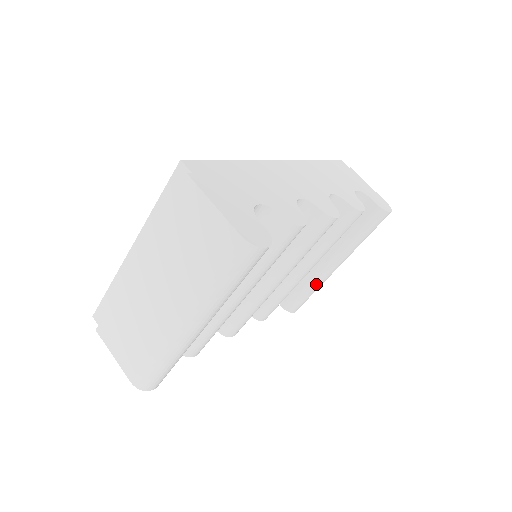
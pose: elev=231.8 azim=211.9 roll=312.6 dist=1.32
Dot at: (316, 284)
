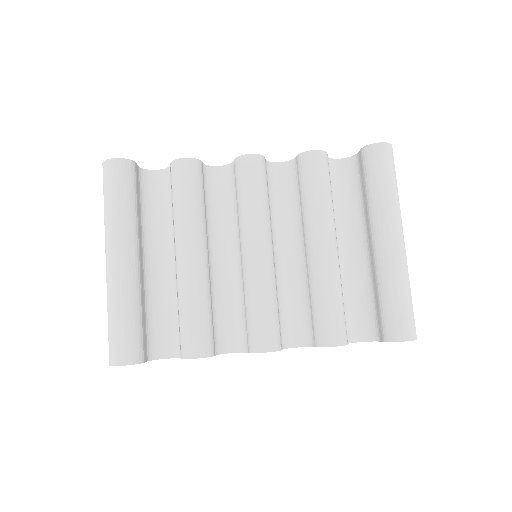
Dot at: (386, 277)
